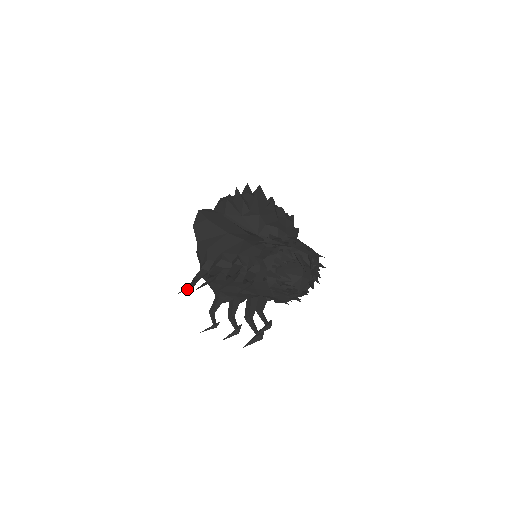
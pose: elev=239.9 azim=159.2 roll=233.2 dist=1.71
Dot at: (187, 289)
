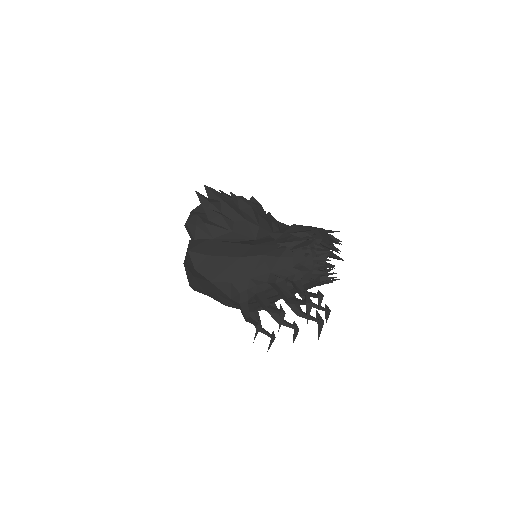
Dot at: (257, 332)
